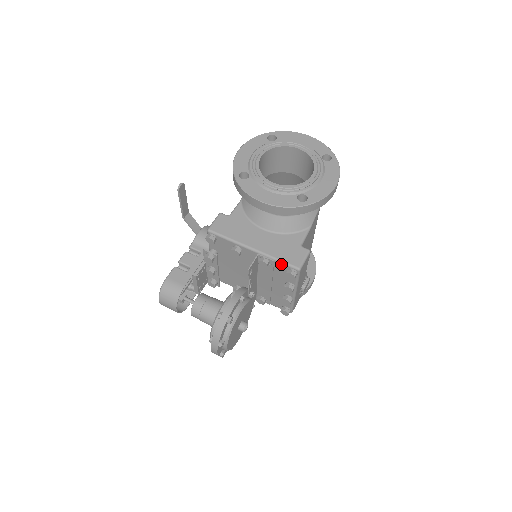
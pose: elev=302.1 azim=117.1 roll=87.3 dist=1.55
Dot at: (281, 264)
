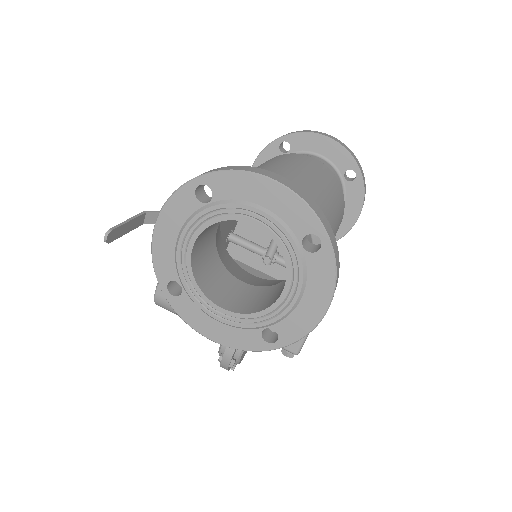
Dot at: occluded
